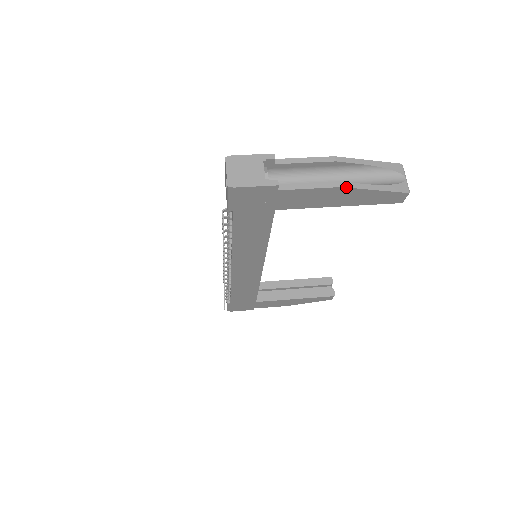
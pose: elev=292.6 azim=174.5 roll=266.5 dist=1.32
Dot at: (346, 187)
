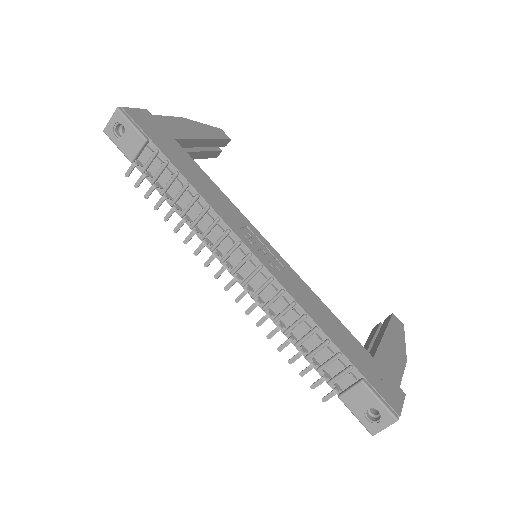
Dot at: occluded
